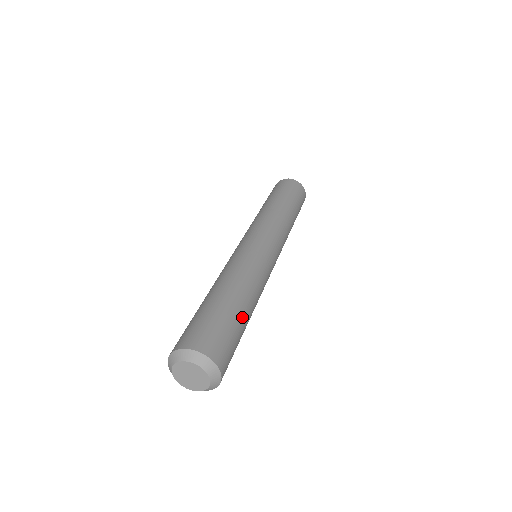
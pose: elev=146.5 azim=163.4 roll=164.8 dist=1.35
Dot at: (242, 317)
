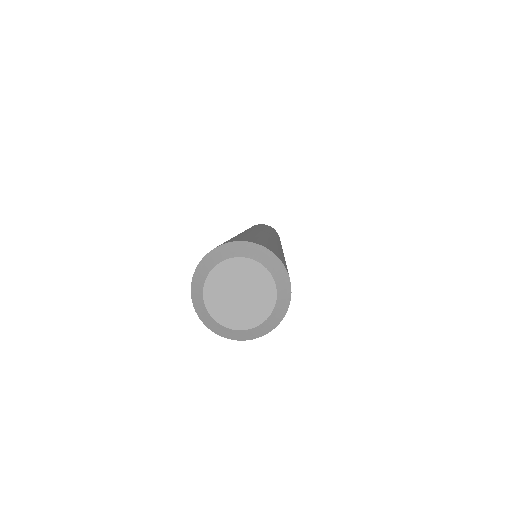
Dot at: (283, 256)
